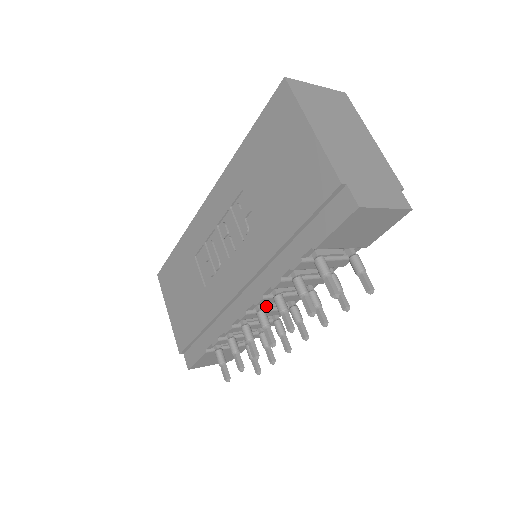
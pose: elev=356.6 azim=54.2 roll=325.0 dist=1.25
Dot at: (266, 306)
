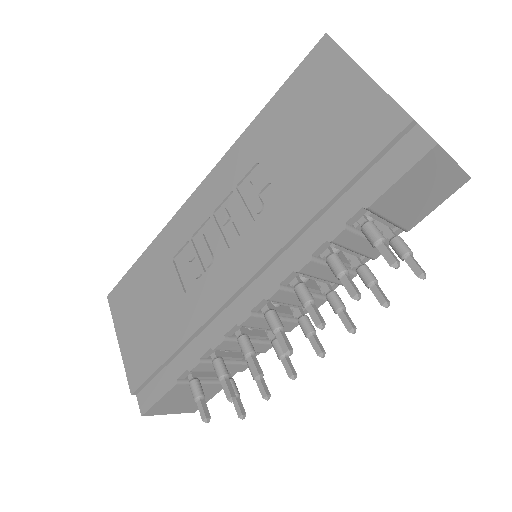
Dot at: occluded
